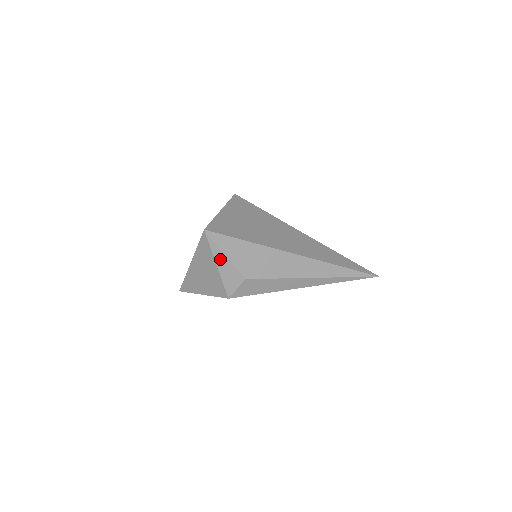
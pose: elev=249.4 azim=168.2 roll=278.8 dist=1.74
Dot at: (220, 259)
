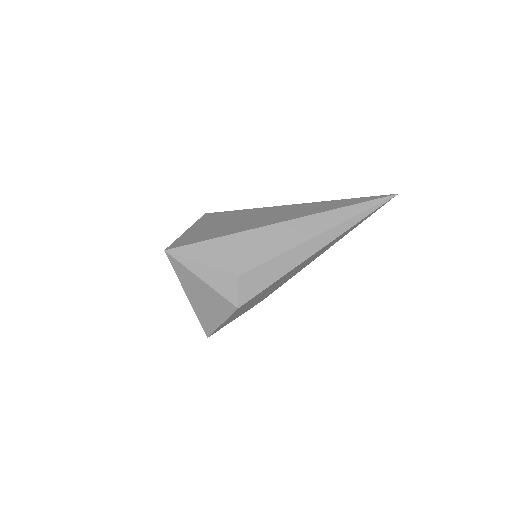
Dot at: (200, 271)
